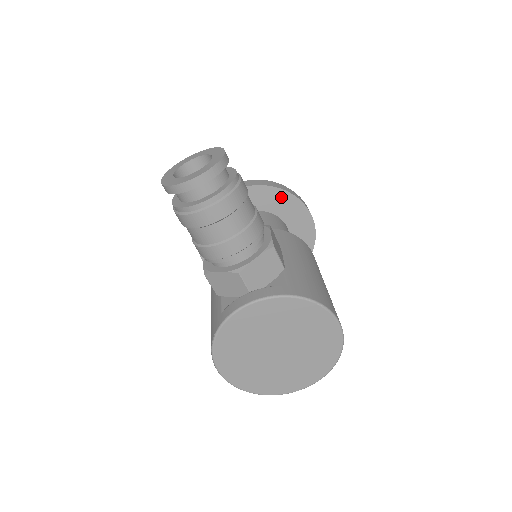
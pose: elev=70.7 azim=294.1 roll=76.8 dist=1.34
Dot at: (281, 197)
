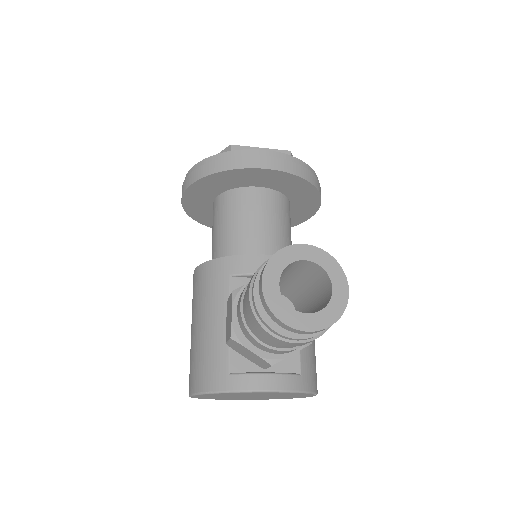
Dot at: (308, 191)
